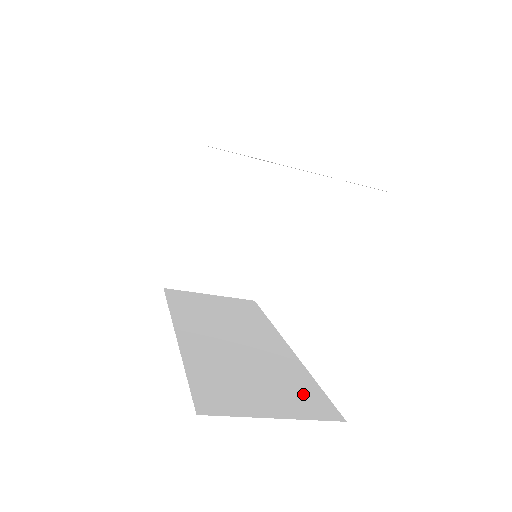
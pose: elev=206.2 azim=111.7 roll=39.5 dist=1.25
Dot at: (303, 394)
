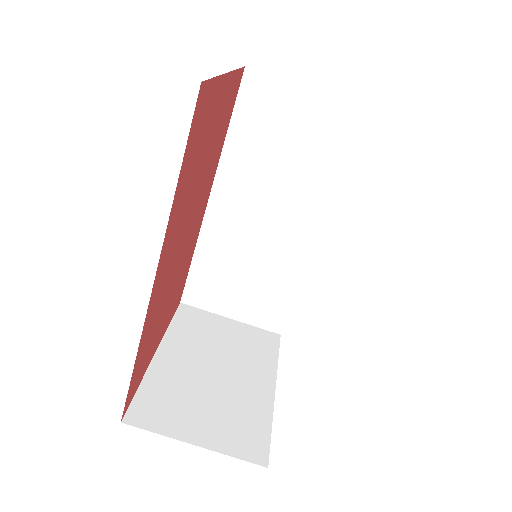
Dot at: occluded
